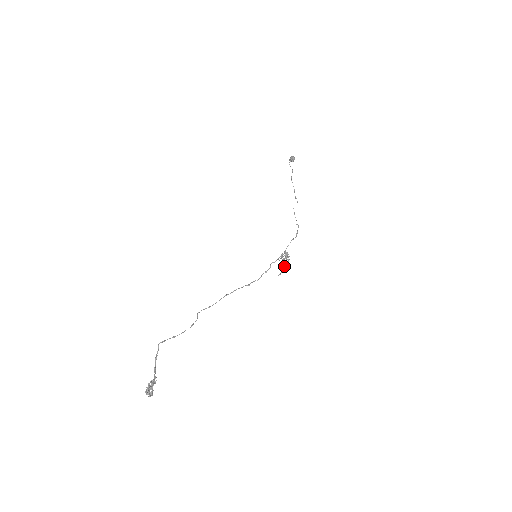
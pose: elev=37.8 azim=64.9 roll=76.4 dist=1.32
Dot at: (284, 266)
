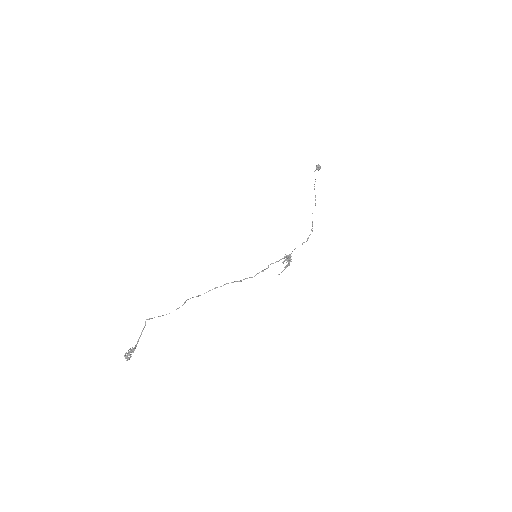
Dot at: occluded
